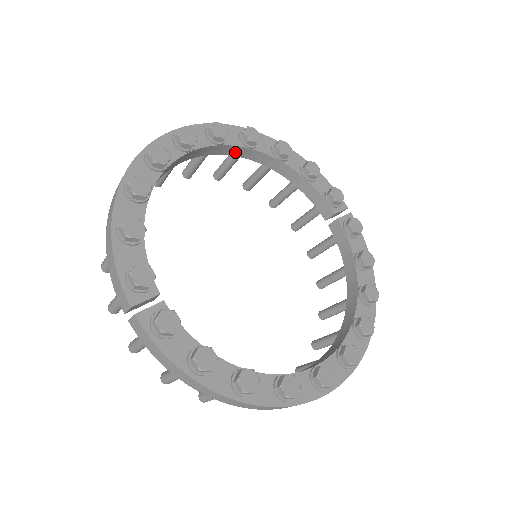
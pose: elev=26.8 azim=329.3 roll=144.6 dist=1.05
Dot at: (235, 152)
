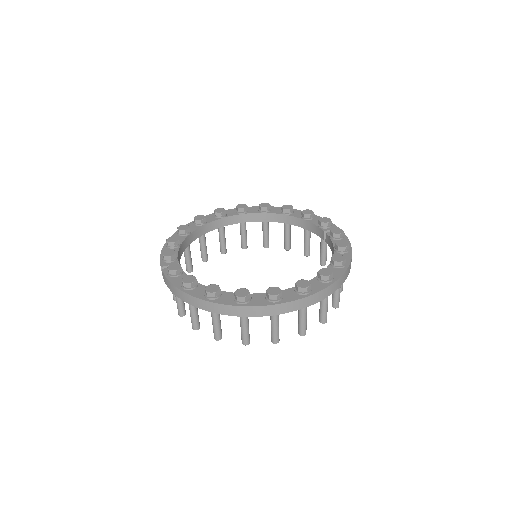
Dot at: (258, 218)
